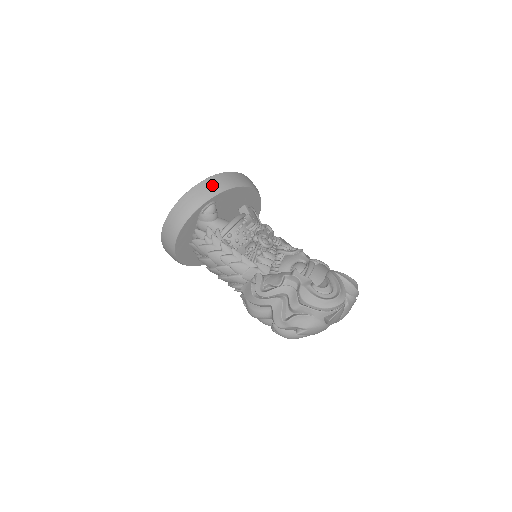
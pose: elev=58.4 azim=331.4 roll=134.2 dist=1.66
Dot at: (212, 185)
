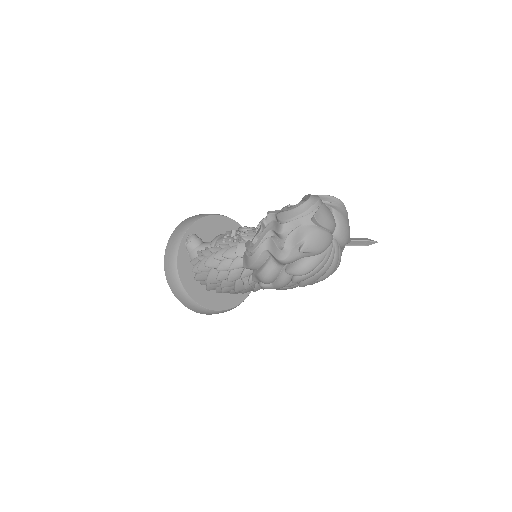
Dot at: (185, 223)
